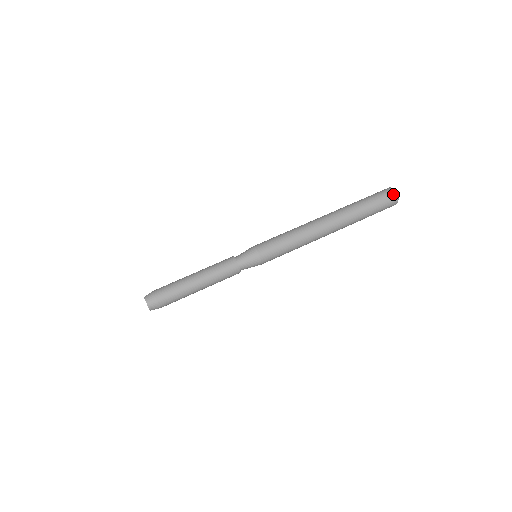
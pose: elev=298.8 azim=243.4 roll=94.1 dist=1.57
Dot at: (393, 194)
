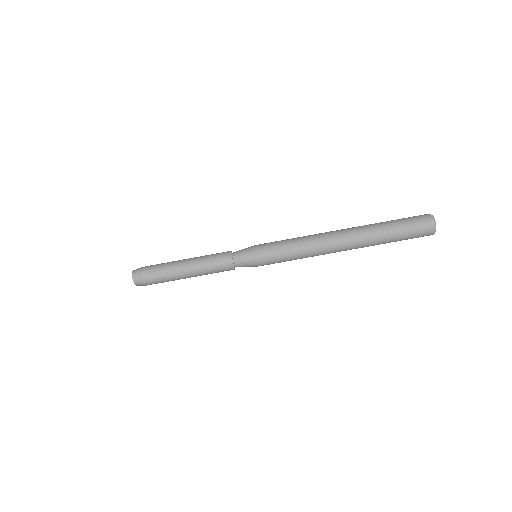
Dot at: (431, 229)
